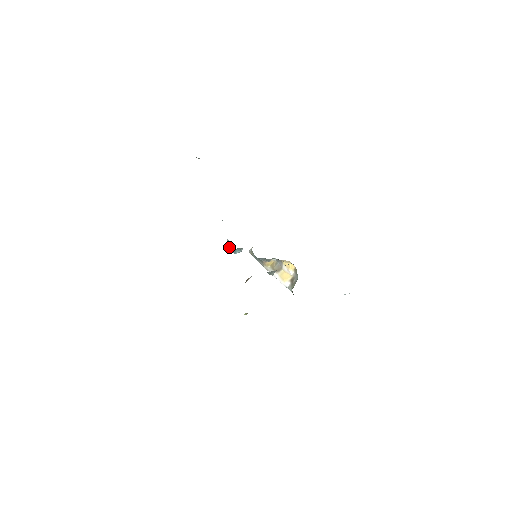
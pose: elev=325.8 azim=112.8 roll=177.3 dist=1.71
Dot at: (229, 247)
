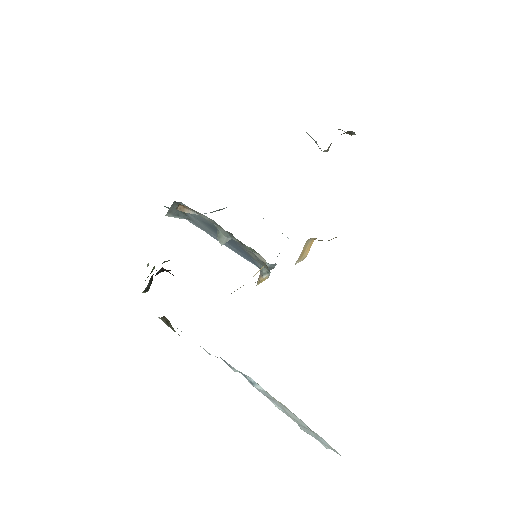
Dot at: occluded
